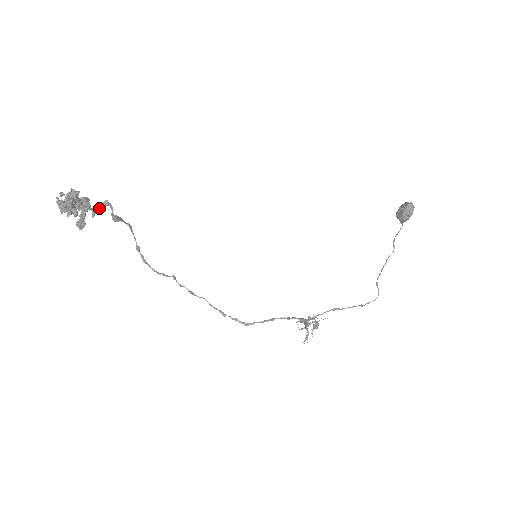
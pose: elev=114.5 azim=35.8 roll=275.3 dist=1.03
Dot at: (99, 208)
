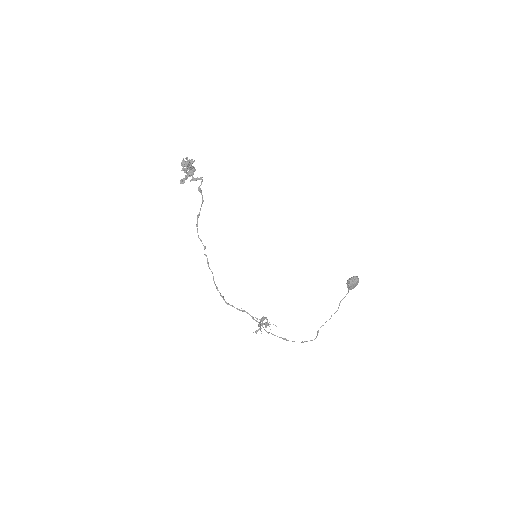
Dot at: (196, 179)
